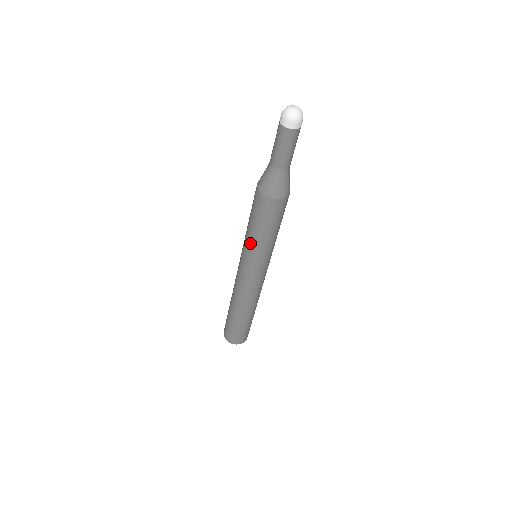
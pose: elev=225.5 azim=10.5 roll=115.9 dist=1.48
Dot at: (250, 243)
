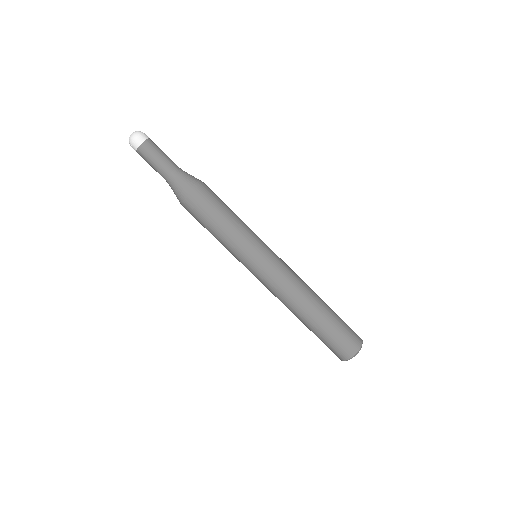
Dot at: occluded
